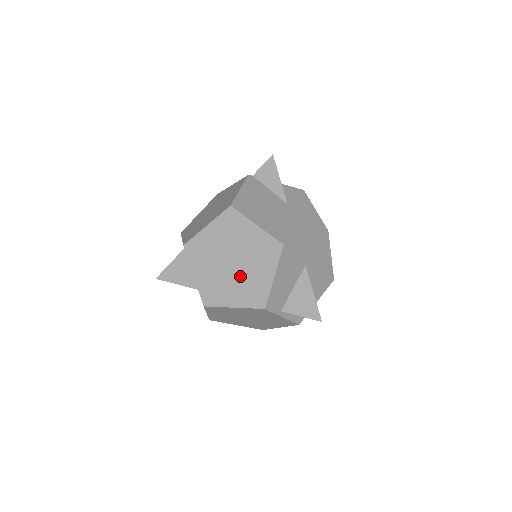
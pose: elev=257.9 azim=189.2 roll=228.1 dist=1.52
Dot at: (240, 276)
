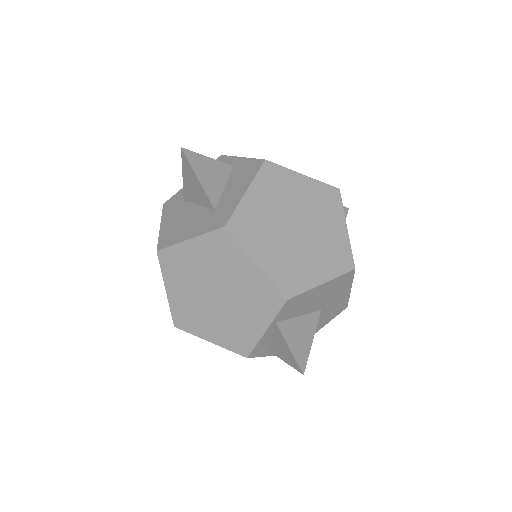
Dot at: (293, 246)
